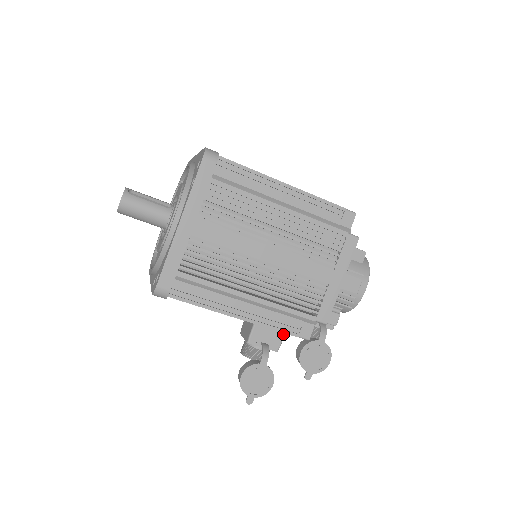
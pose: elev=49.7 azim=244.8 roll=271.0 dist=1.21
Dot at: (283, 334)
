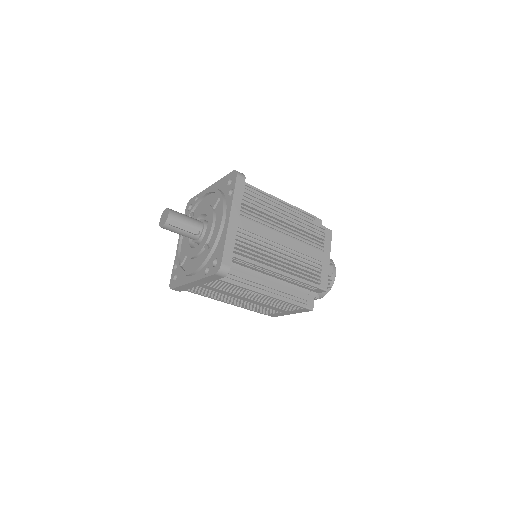
Dot at: occluded
